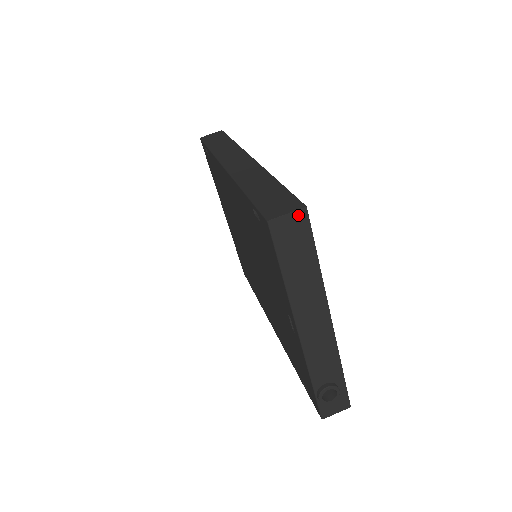
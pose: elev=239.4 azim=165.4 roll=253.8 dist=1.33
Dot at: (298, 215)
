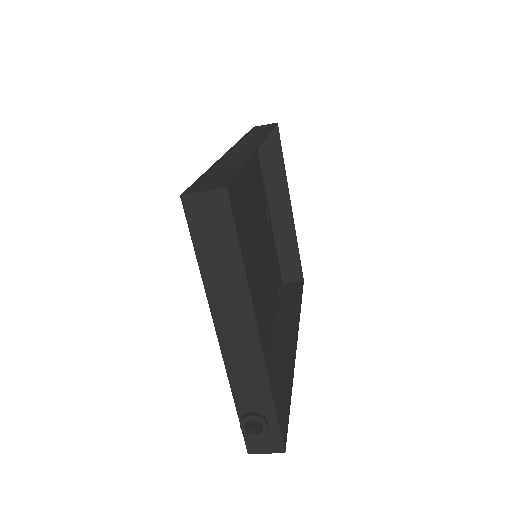
Dot at: (216, 196)
